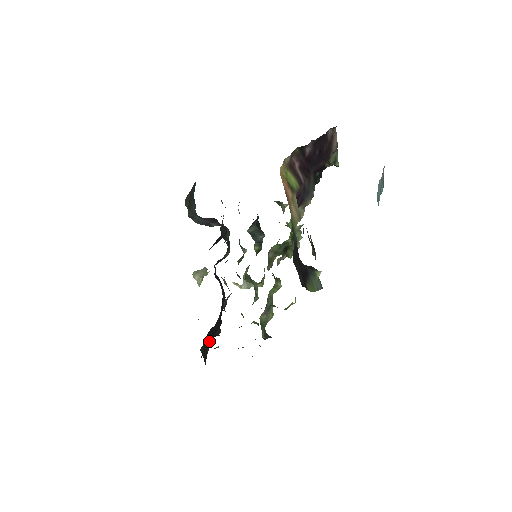
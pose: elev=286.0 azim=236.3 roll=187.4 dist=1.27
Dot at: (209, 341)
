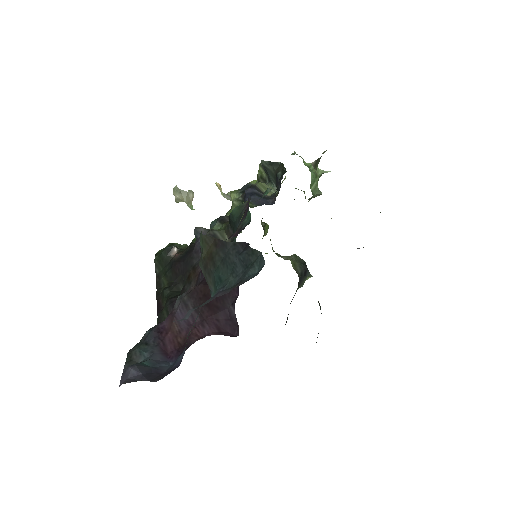
Dot at: (168, 275)
